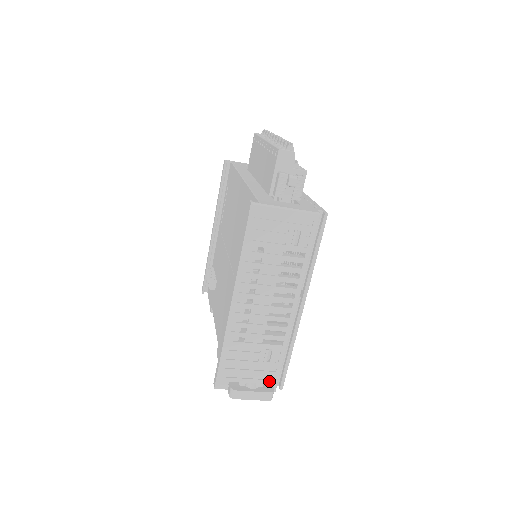
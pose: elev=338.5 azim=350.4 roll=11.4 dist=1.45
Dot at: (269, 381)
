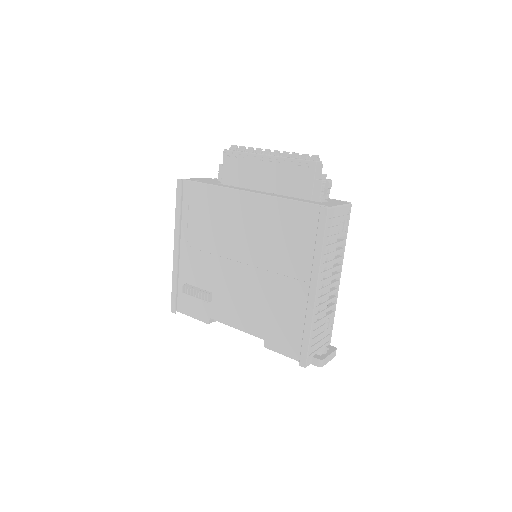
Dot at: (328, 343)
